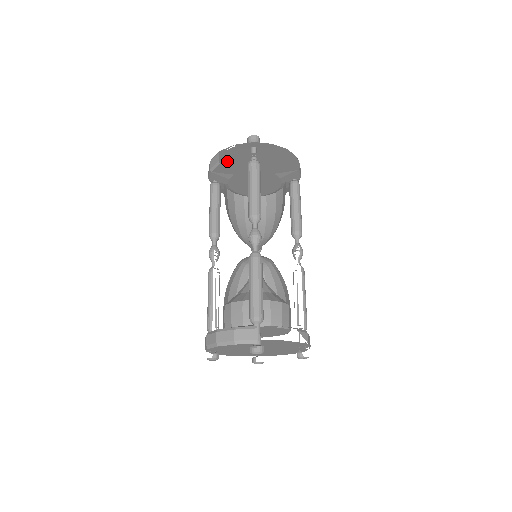
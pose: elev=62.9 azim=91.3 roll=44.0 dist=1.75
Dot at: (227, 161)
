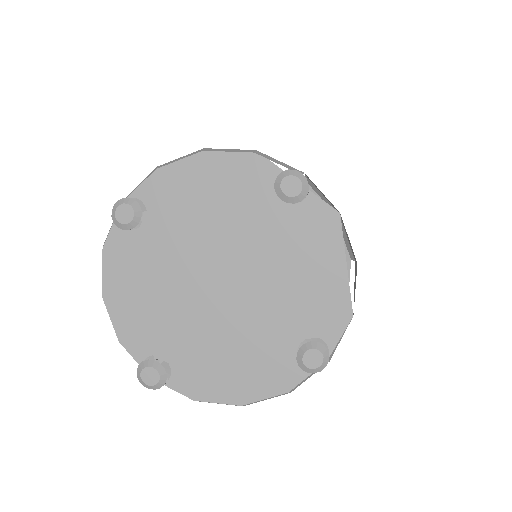
Dot at: occluded
